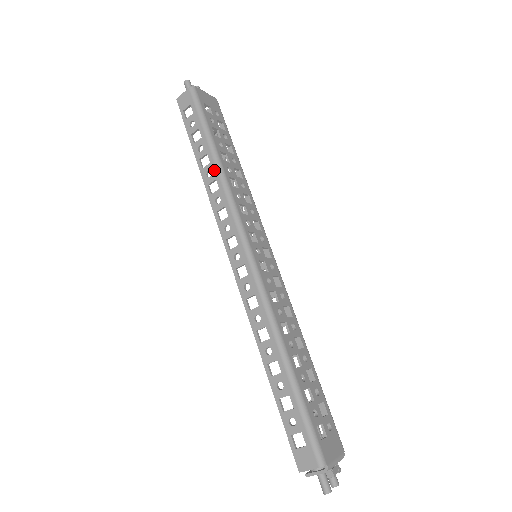
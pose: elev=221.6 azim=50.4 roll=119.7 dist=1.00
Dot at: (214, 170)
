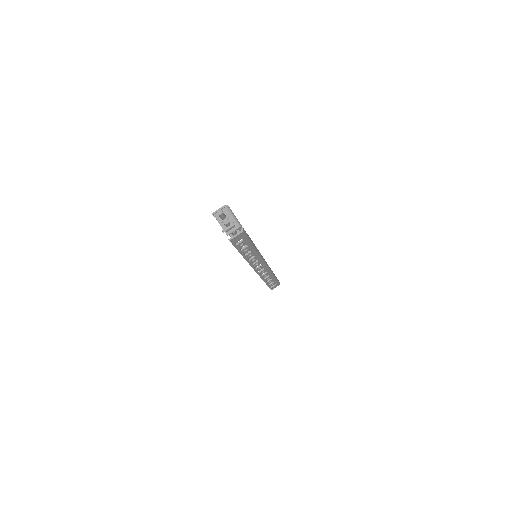
Dot at: occluded
